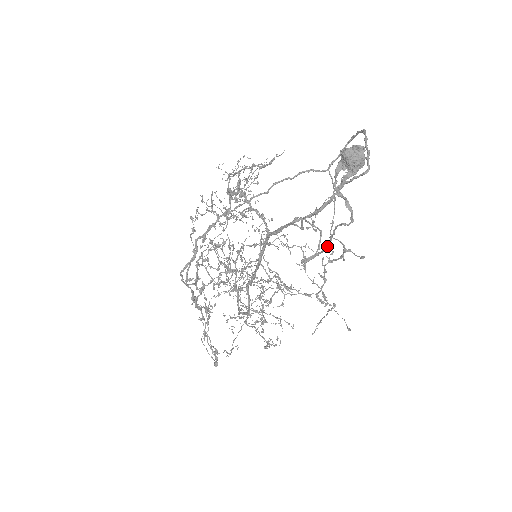
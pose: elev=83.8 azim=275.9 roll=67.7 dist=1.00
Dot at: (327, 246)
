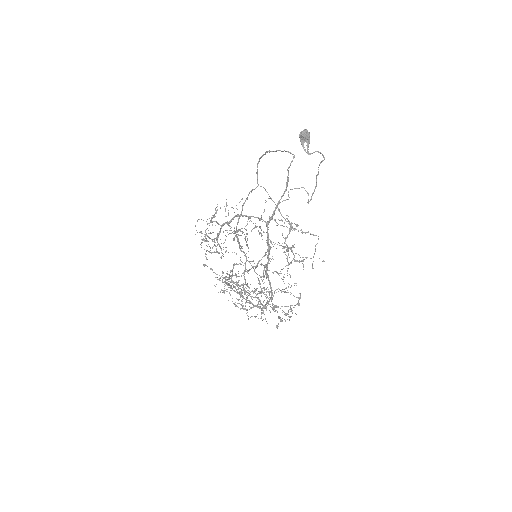
Dot at: (316, 183)
